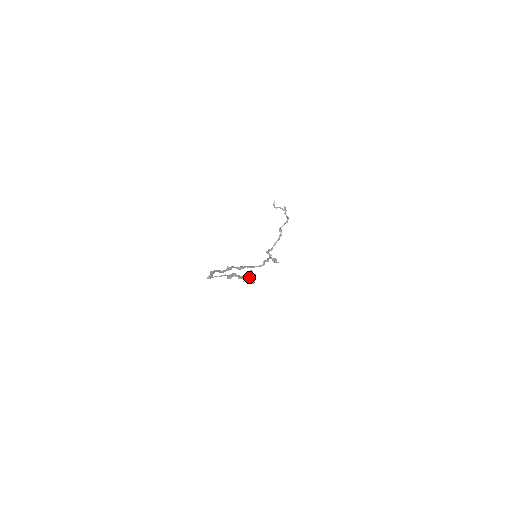
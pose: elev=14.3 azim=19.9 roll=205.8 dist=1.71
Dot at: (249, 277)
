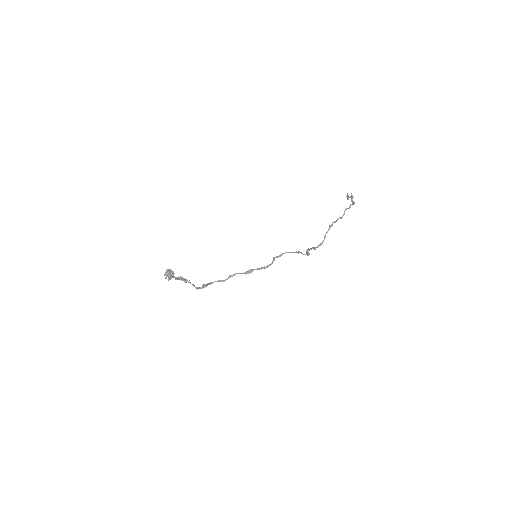
Dot at: (166, 275)
